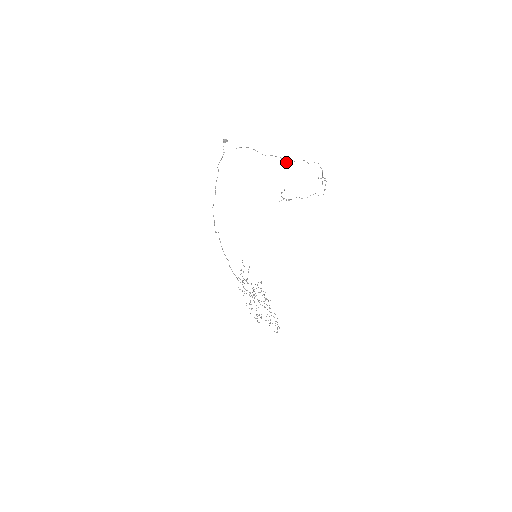
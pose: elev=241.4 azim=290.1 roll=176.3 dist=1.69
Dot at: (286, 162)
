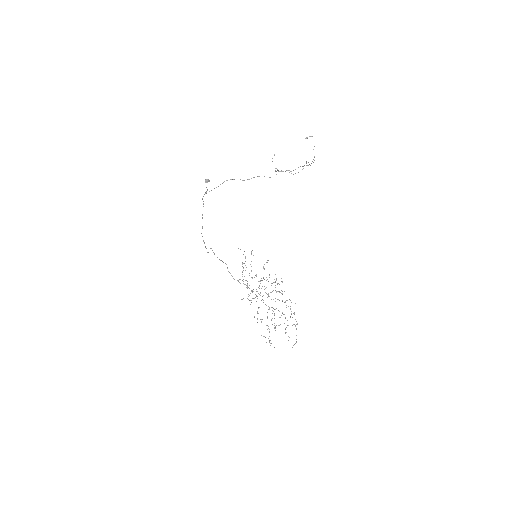
Dot at: (269, 177)
